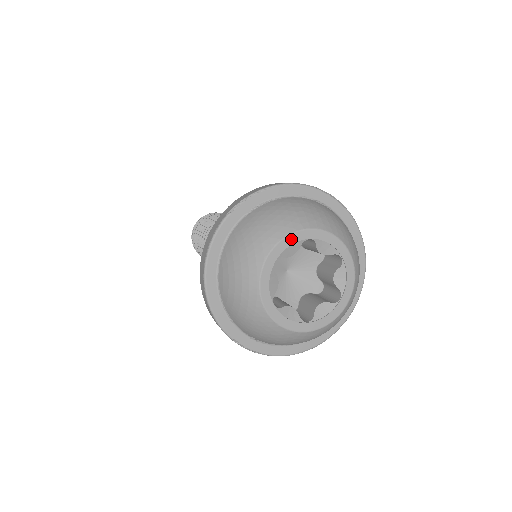
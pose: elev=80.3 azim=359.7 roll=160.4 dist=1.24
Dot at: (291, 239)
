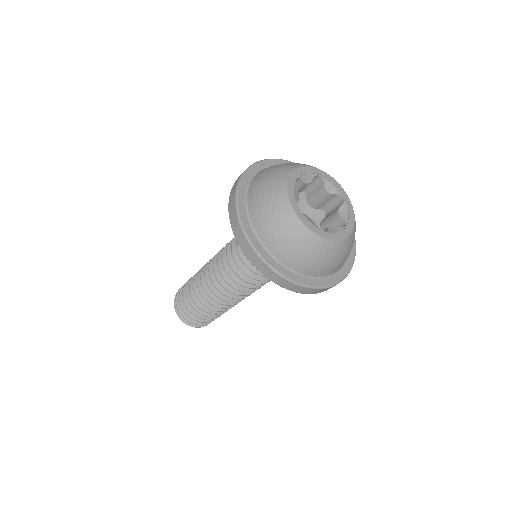
Dot at: (307, 169)
